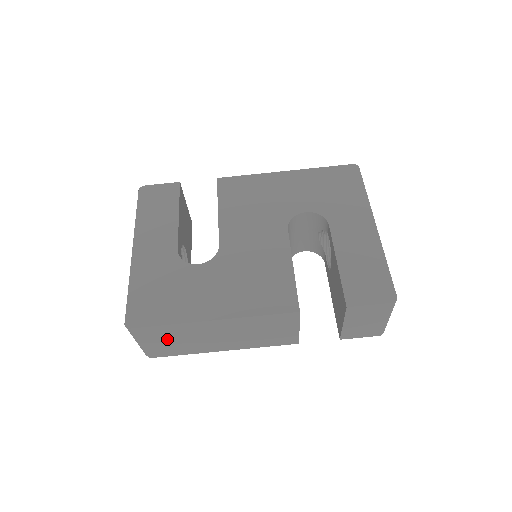
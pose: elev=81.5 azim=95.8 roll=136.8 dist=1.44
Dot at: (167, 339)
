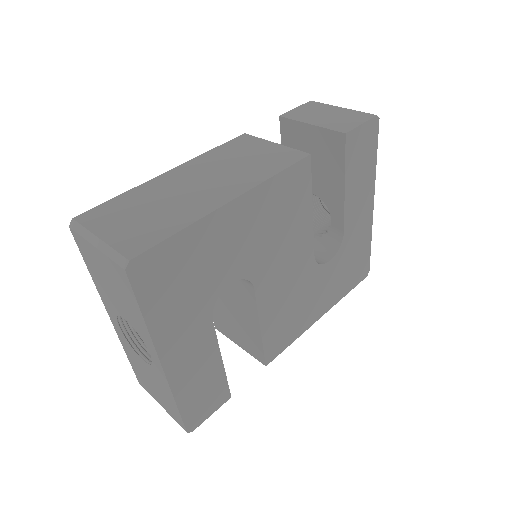
Dot at: (133, 215)
